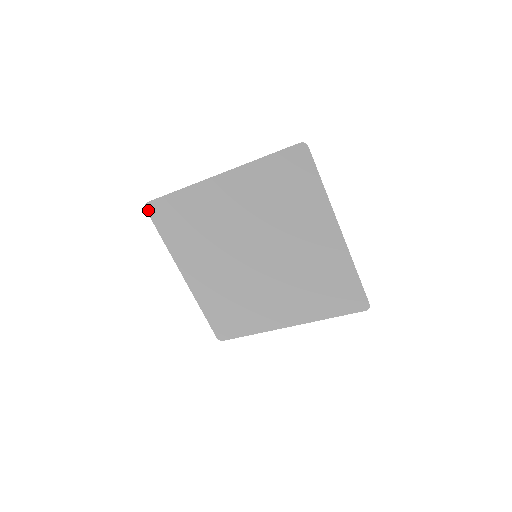
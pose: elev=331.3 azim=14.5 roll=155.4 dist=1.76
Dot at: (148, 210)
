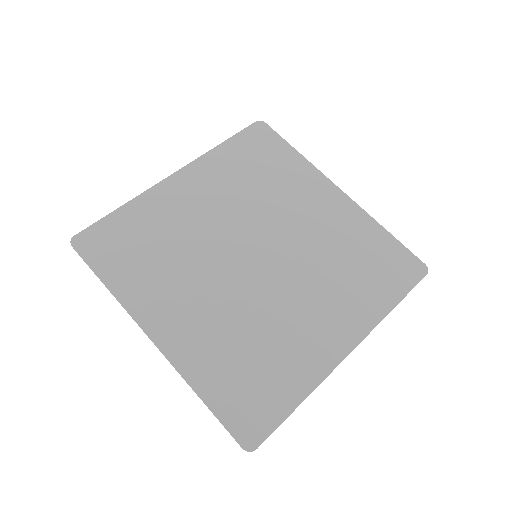
Dot at: (76, 246)
